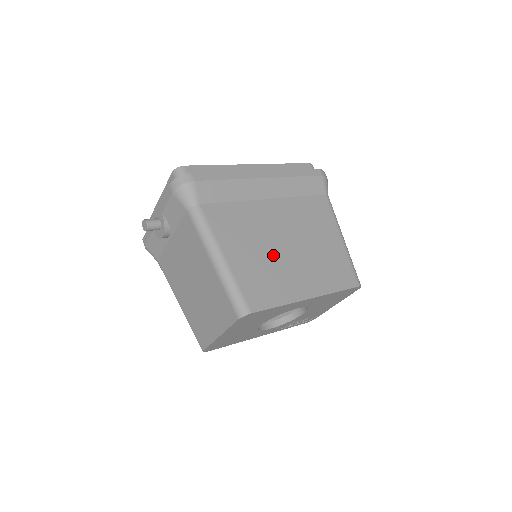
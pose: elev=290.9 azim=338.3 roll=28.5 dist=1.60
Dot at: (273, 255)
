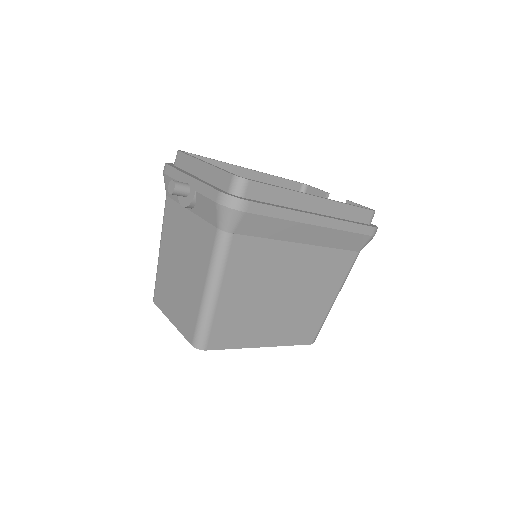
Dot at: (263, 302)
